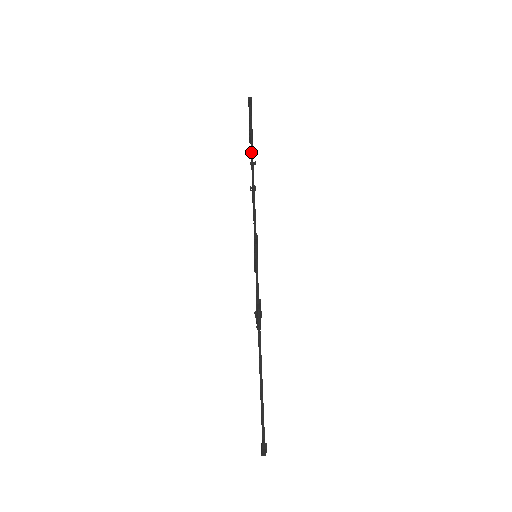
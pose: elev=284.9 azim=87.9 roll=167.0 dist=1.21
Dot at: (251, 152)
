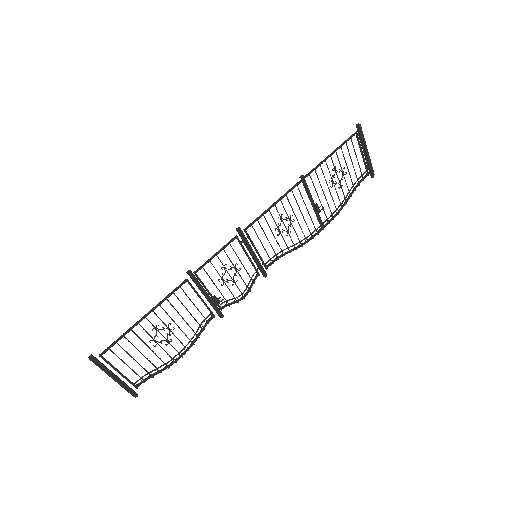
Dot at: (313, 168)
